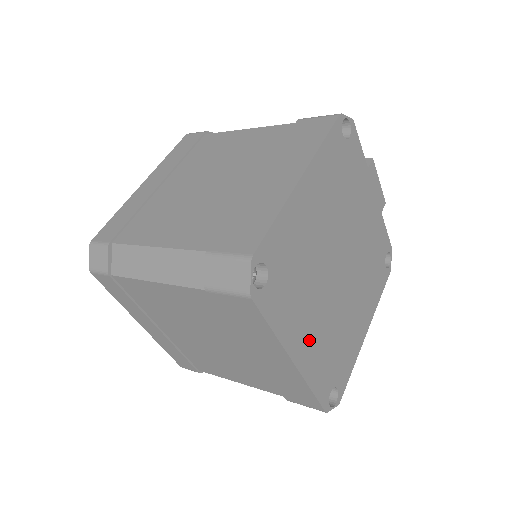
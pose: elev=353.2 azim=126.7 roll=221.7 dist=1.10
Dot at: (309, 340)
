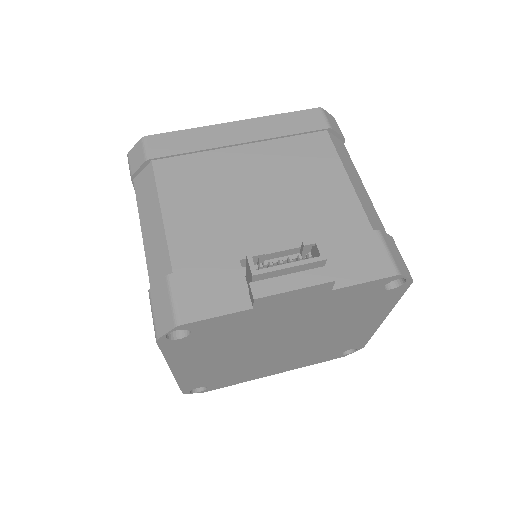
Dot at: (282, 366)
